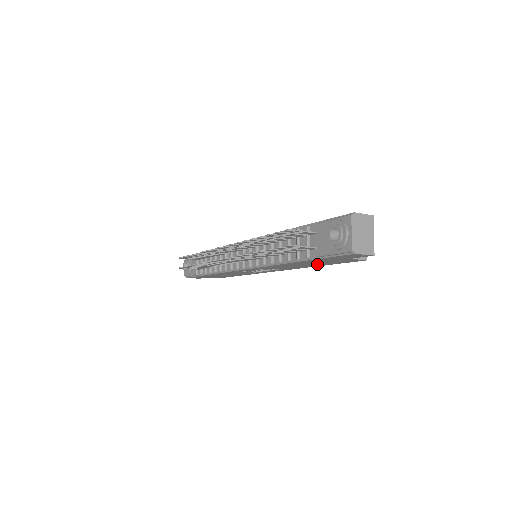
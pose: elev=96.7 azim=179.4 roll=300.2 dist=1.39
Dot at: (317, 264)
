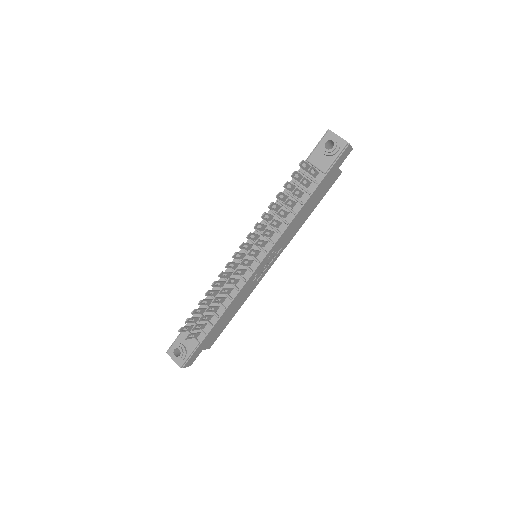
Dot at: (313, 206)
